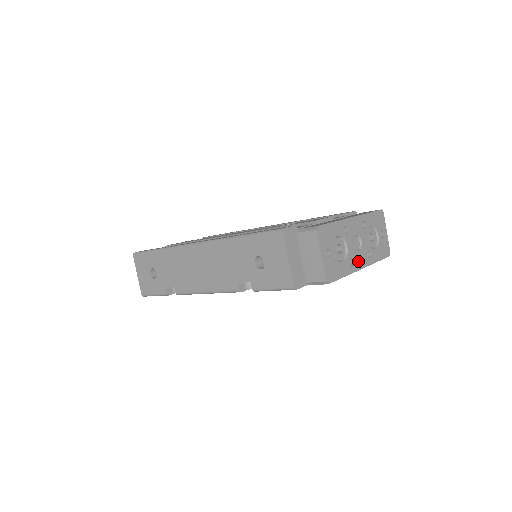
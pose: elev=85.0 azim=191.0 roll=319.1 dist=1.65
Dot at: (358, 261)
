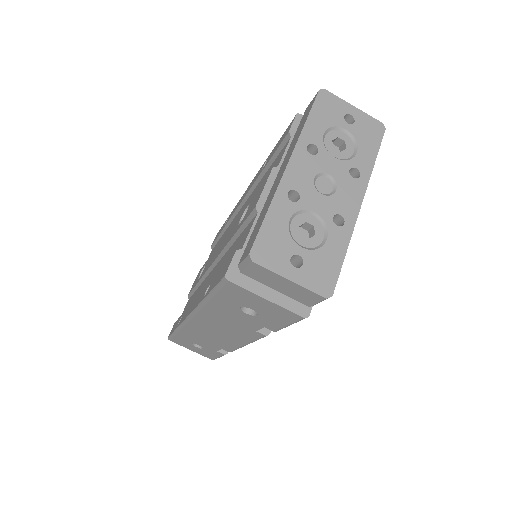
Dot at: (347, 205)
